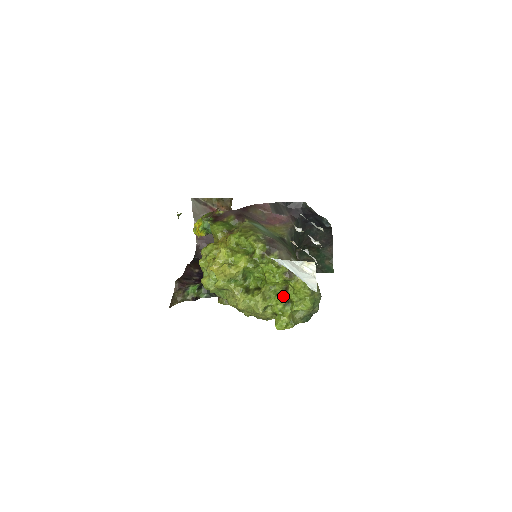
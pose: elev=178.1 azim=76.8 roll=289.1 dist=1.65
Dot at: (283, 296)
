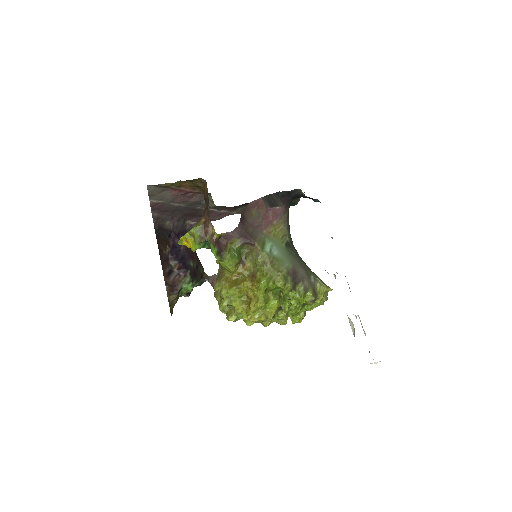
Dot at: occluded
